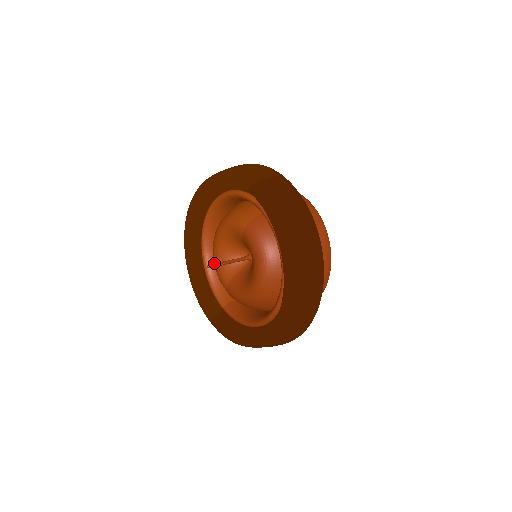
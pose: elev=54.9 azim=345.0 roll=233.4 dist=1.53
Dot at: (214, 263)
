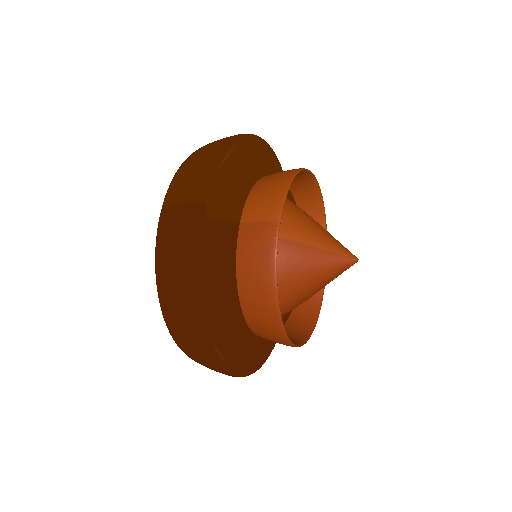
Dot at: occluded
